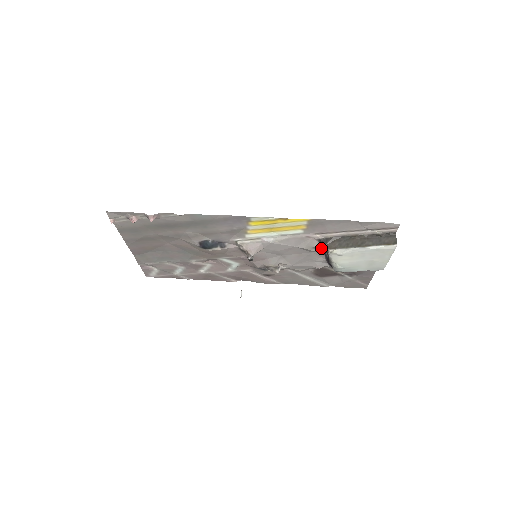
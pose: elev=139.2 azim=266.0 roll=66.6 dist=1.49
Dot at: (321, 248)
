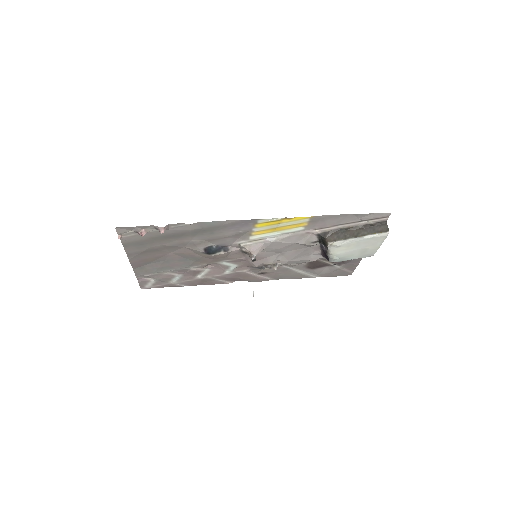
Dot at: (318, 242)
